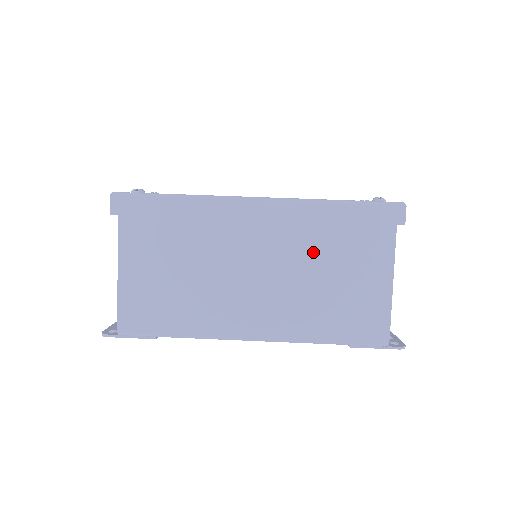
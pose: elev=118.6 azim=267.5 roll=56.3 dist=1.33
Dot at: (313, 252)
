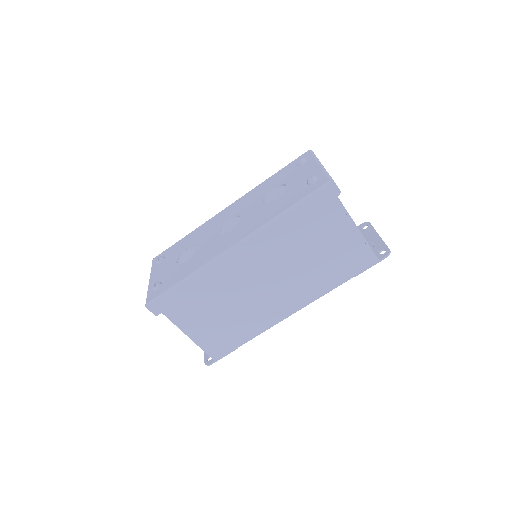
Dot at: (293, 248)
